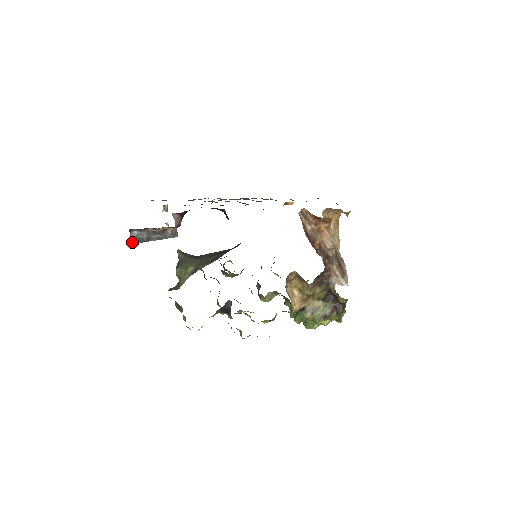
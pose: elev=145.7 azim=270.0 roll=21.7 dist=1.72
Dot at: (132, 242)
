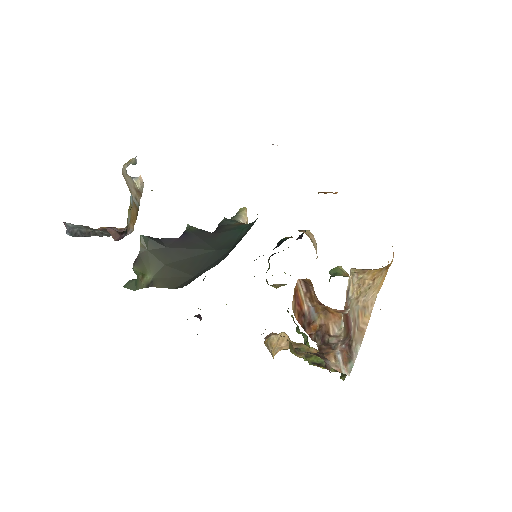
Dot at: (67, 234)
